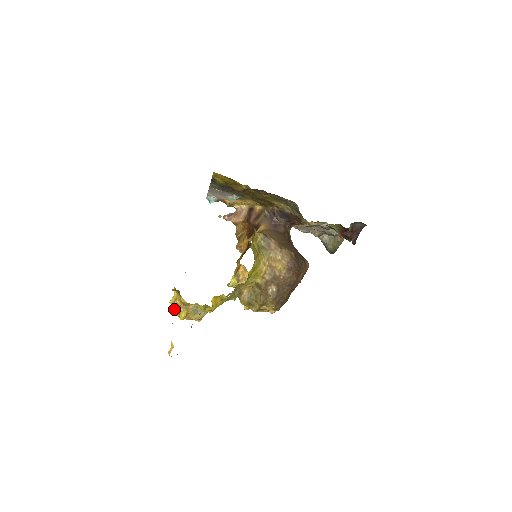
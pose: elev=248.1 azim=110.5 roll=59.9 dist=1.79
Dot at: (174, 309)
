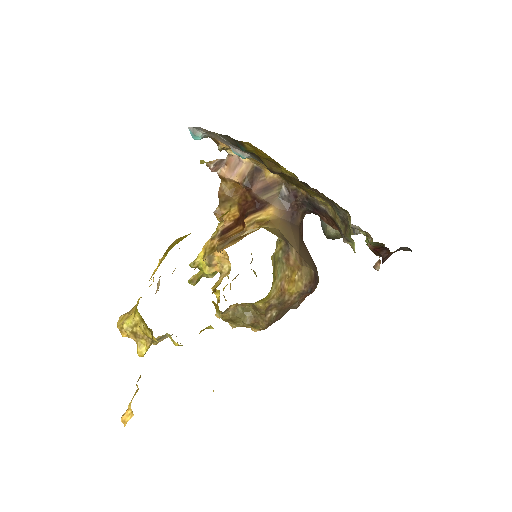
Dot at: (129, 336)
